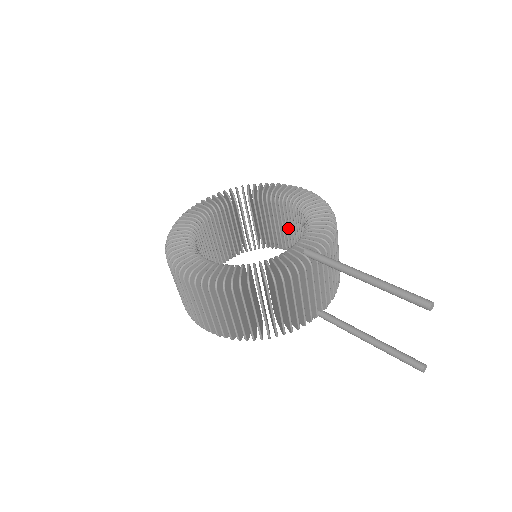
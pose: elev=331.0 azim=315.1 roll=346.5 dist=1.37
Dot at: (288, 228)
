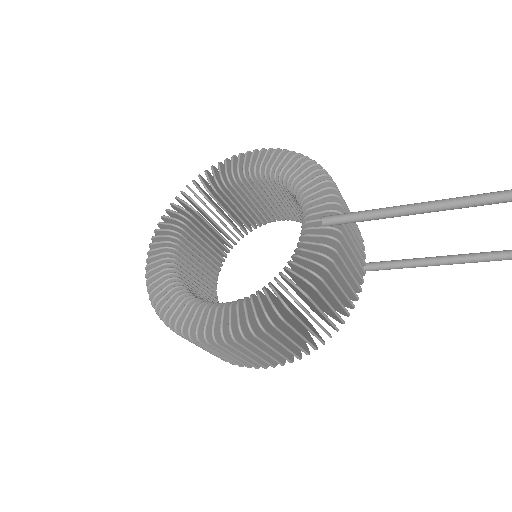
Dot at: (260, 202)
